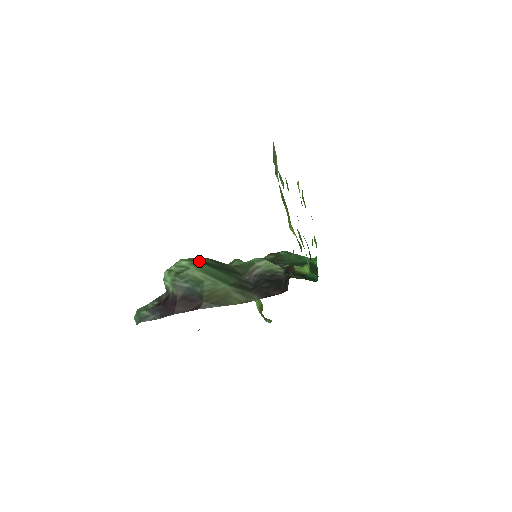
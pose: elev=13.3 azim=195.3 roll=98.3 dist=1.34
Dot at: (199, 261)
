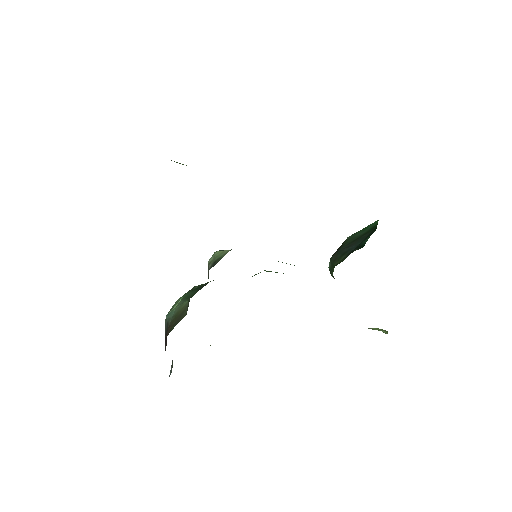
Dot at: (187, 292)
